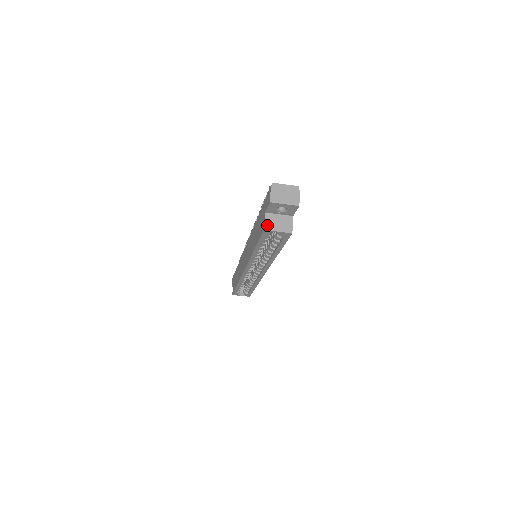
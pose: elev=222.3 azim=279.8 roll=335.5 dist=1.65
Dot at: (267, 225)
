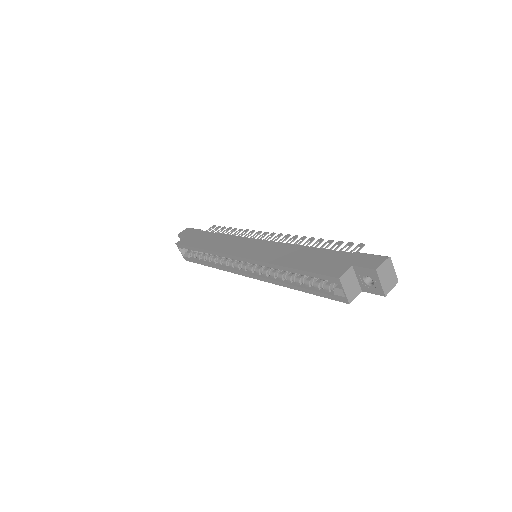
Dot at: (344, 277)
